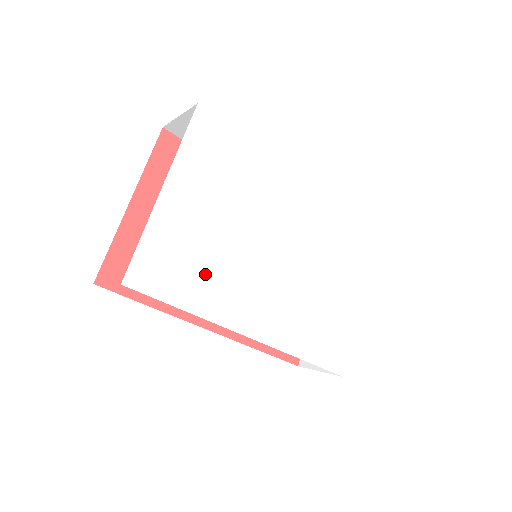
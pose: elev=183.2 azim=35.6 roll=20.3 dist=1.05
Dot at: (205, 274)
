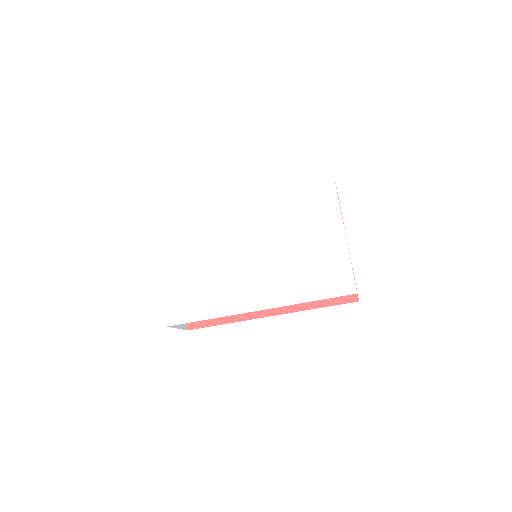
Dot at: (208, 293)
